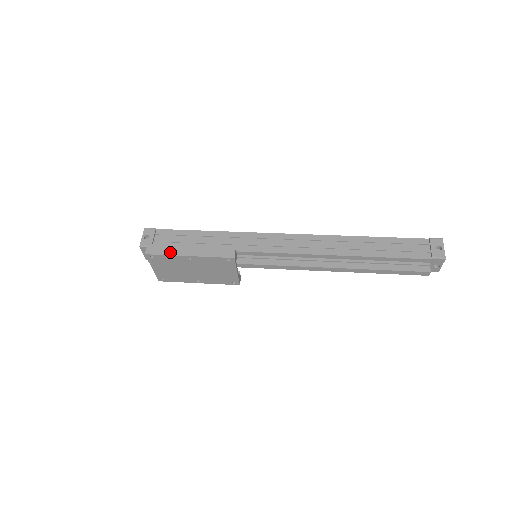
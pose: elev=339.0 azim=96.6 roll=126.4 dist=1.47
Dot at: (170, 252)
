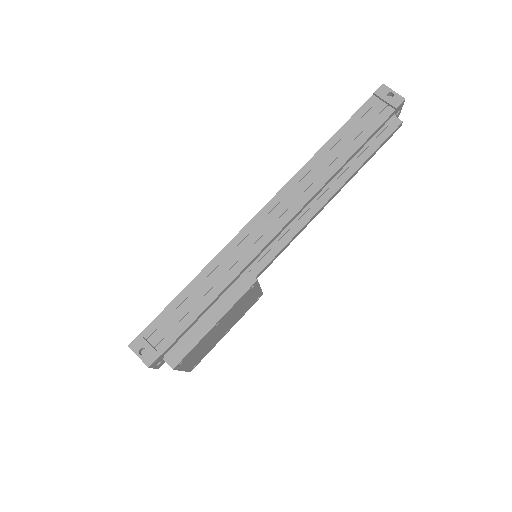
Dot at: (194, 340)
